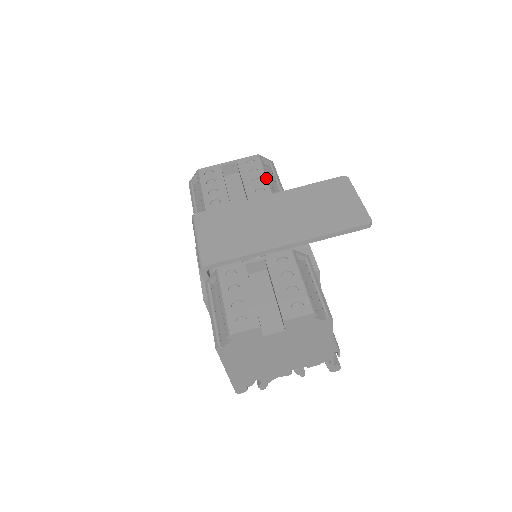
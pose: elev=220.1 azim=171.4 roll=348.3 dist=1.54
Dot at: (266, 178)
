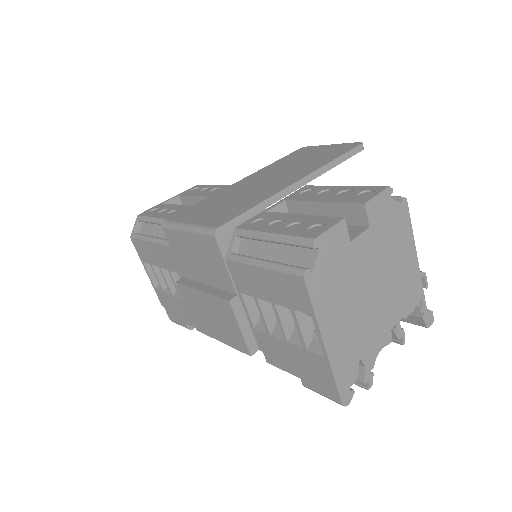
Dot at: (223, 185)
